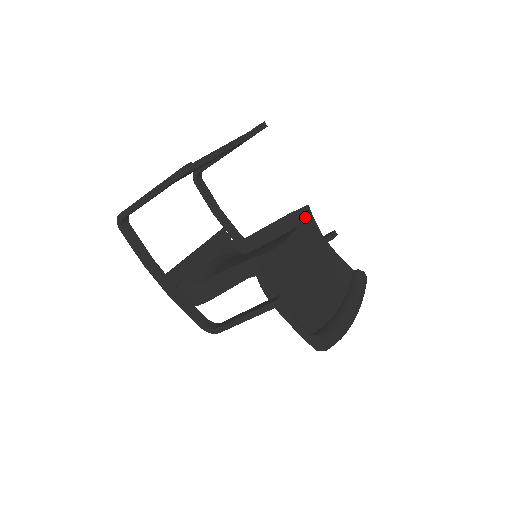
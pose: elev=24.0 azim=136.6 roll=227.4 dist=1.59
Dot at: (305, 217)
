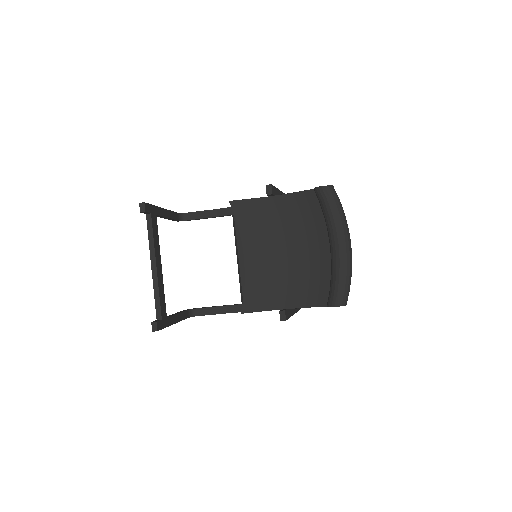
Dot at: (238, 216)
